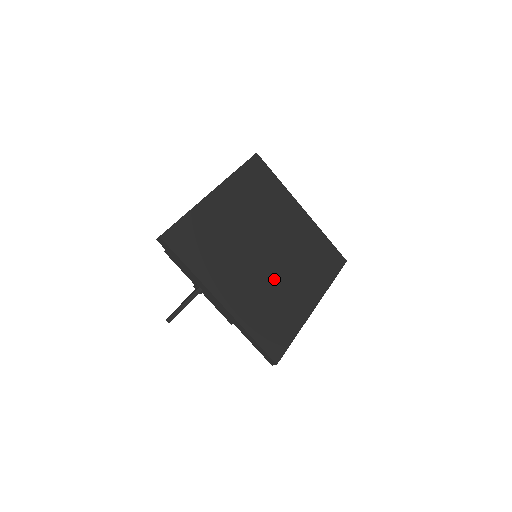
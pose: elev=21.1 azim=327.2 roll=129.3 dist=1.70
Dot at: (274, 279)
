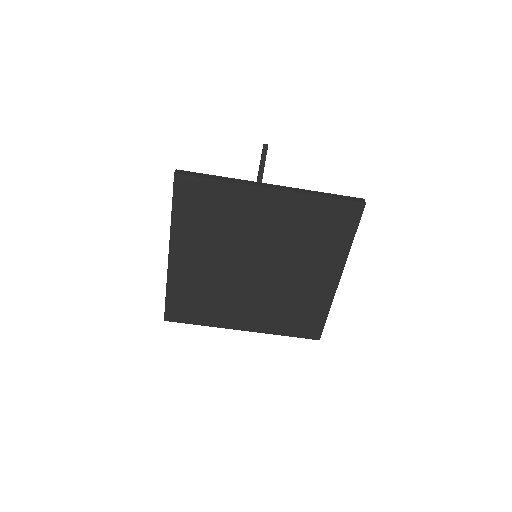
Dot at: (280, 285)
